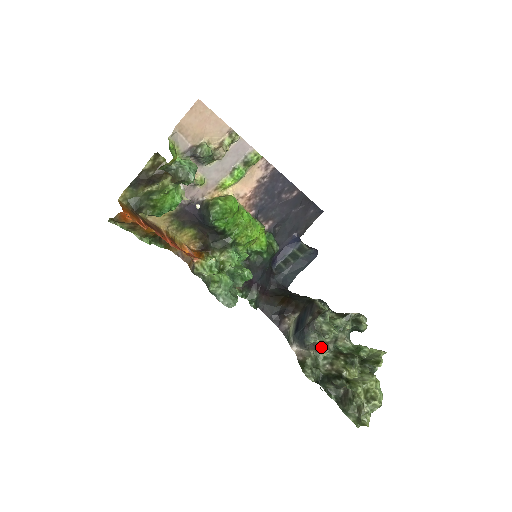
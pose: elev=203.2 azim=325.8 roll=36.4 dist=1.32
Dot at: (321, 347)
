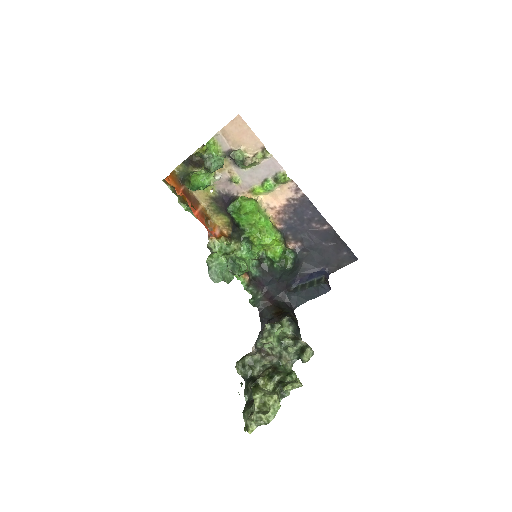
Dot at: (266, 355)
